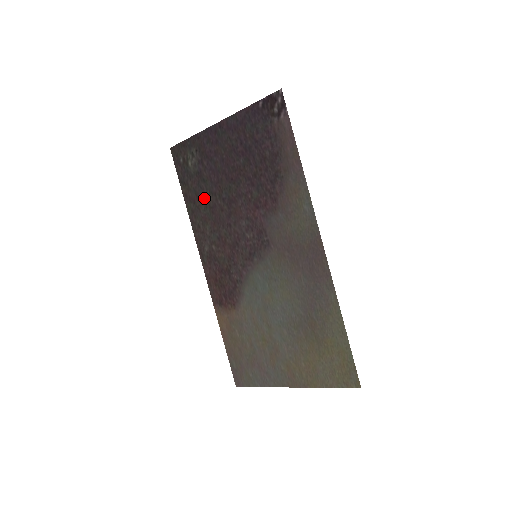
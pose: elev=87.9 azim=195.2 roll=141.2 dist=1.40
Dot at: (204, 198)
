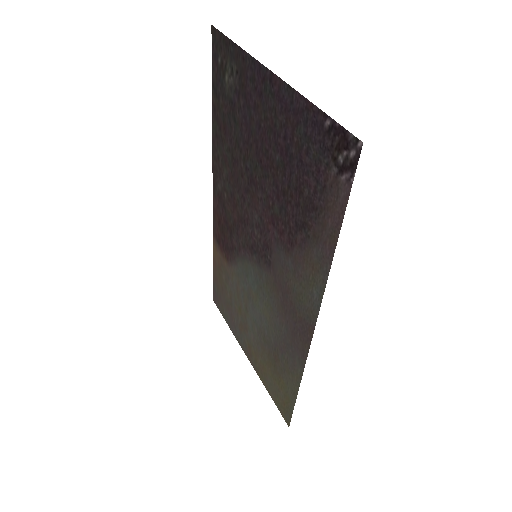
Dot at: (230, 138)
